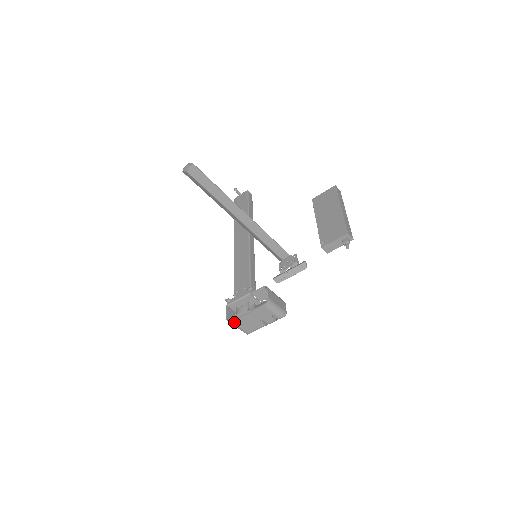
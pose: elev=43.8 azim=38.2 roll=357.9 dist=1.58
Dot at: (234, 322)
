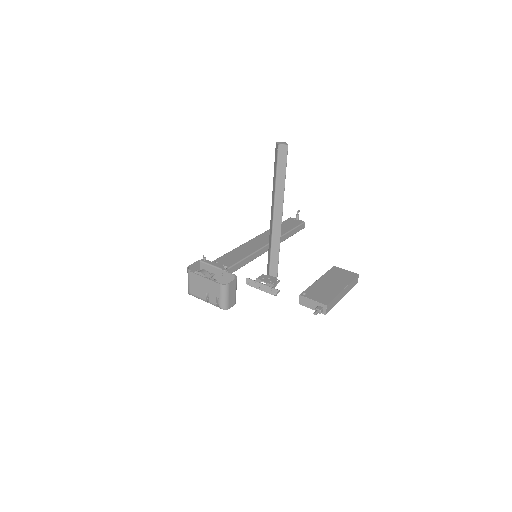
Dot at: (190, 273)
